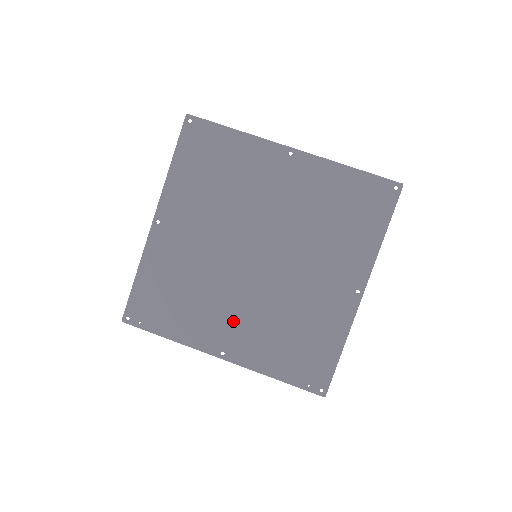
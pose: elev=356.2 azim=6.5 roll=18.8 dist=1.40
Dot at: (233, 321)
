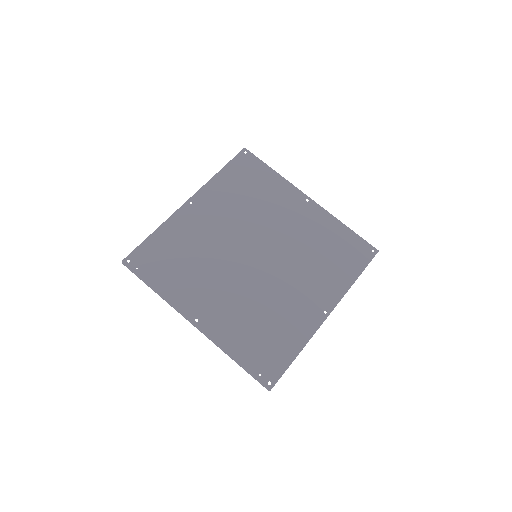
Dot at: (217, 297)
